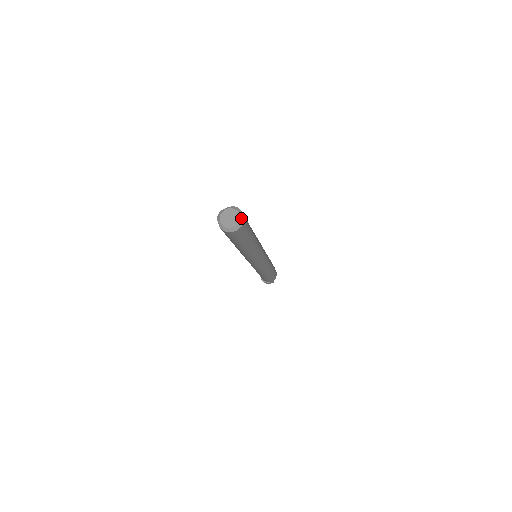
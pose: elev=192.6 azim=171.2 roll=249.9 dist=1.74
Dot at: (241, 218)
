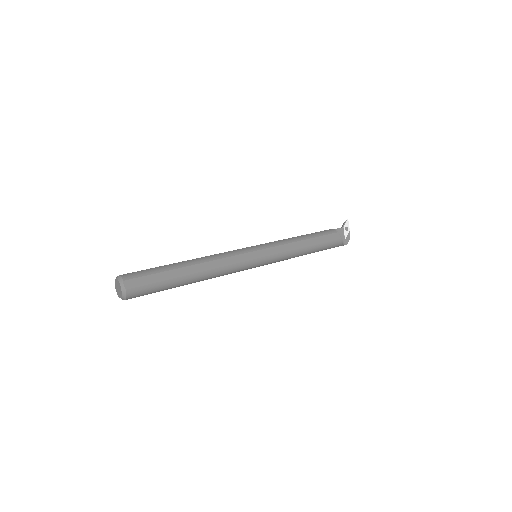
Dot at: (123, 290)
